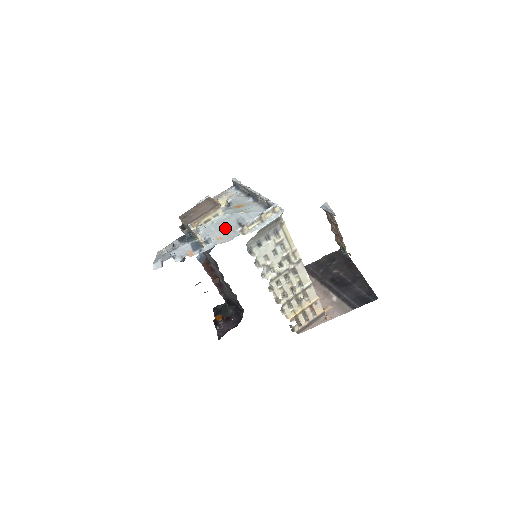
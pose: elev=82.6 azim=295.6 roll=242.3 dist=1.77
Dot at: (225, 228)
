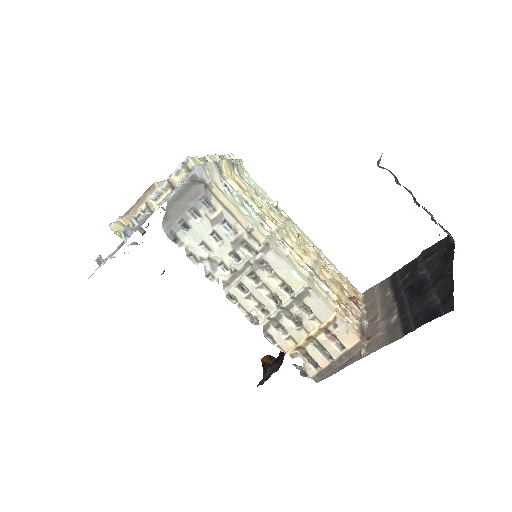
Dot at: occluded
